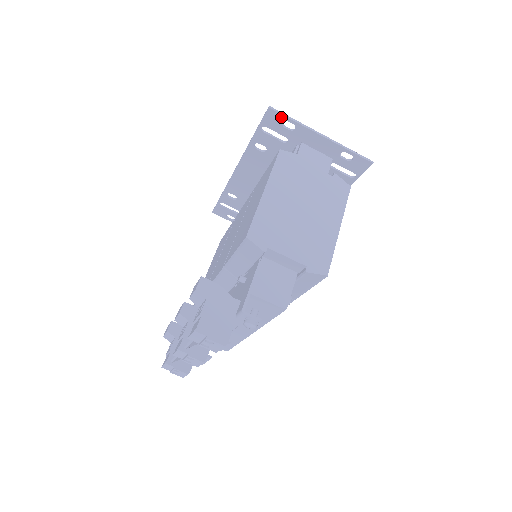
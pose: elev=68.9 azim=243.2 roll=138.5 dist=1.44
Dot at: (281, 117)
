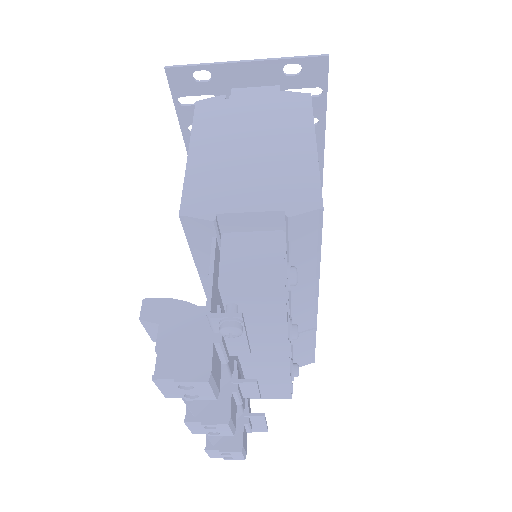
Dot at: (186, 71)
